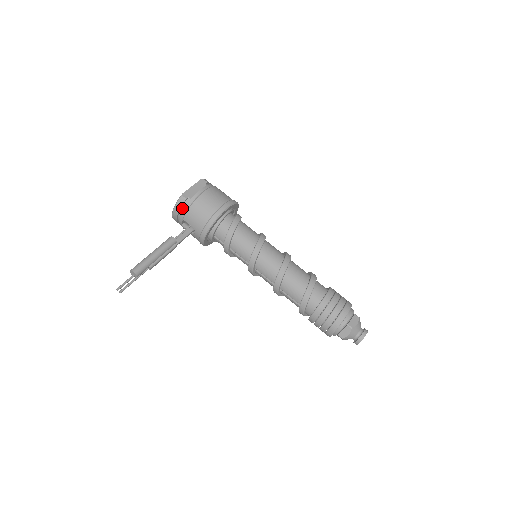
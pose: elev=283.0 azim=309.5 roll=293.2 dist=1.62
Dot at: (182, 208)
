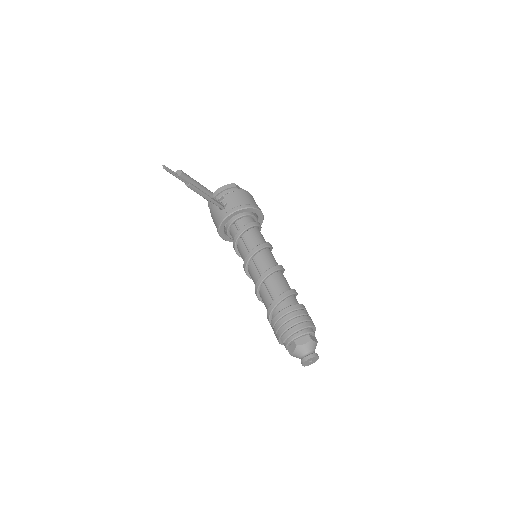
Dot at: (228, 190)
